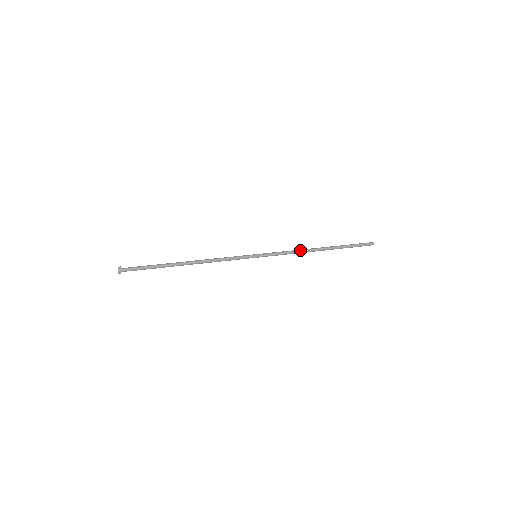
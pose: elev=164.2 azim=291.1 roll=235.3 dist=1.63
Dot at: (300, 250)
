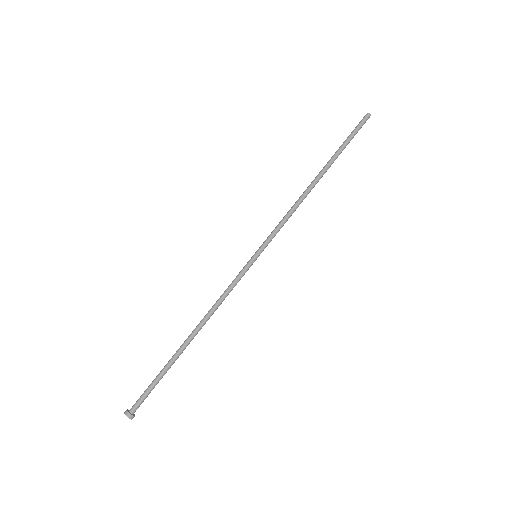
Dot at: (298, 203)
